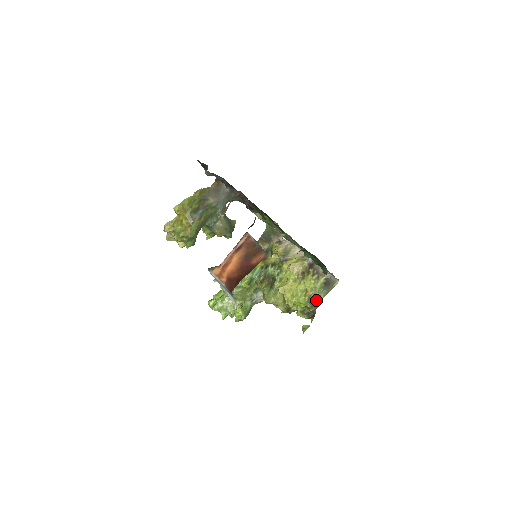
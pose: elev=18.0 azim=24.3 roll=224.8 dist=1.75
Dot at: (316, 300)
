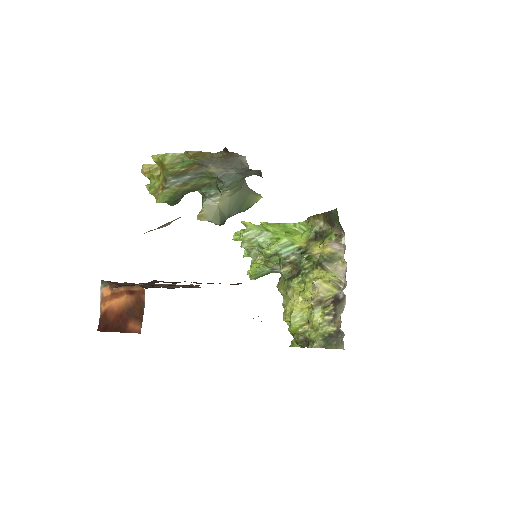
Dot at: (309, 340)
